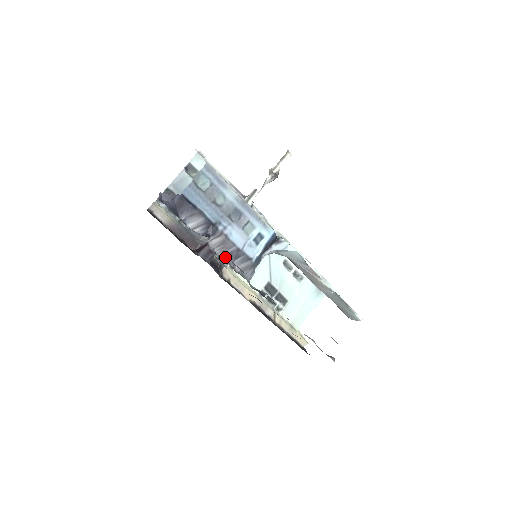
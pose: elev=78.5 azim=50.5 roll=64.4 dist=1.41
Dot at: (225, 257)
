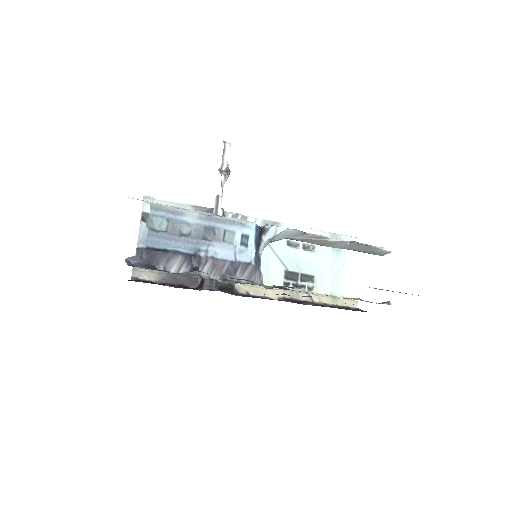
Dot at: (225, 277)
